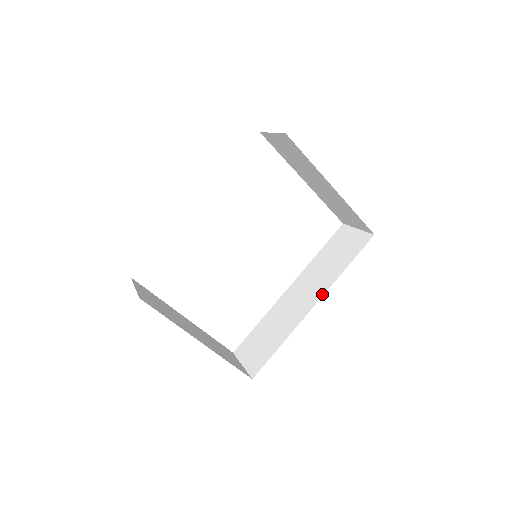
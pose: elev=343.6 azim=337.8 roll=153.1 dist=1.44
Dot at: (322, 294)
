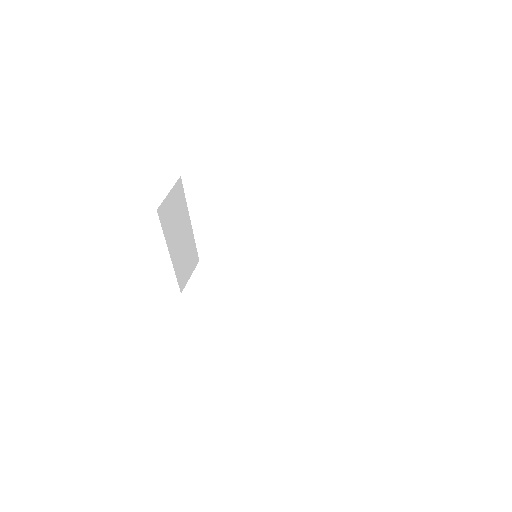
Dot at: (263, 313)
